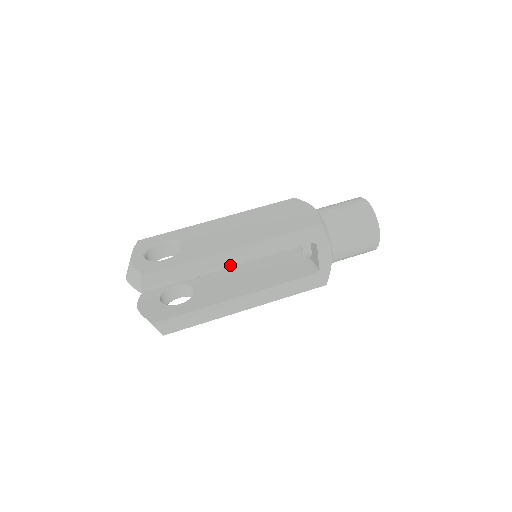
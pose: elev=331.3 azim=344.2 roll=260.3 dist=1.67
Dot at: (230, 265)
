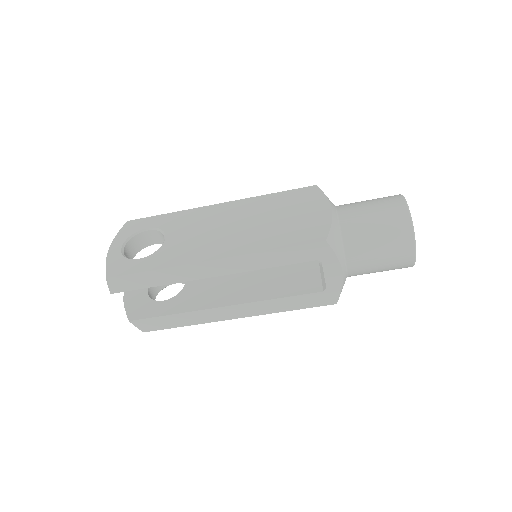
Dot at: (210, 275)
